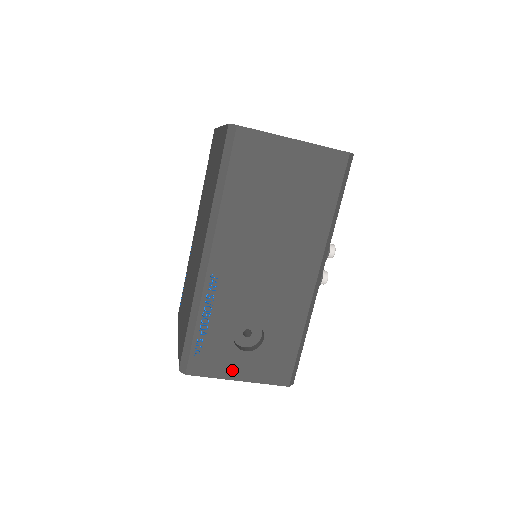
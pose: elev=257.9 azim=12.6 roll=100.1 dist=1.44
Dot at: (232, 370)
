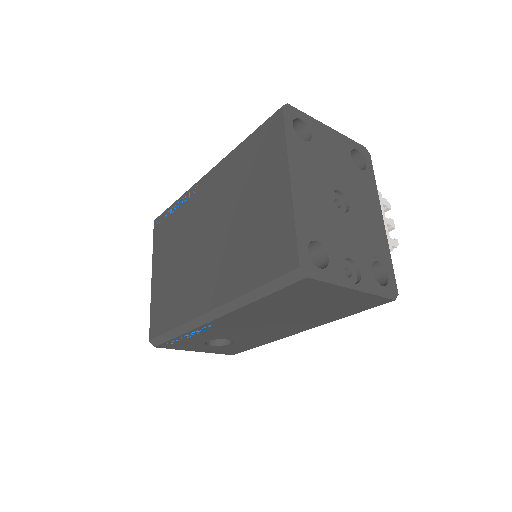
Dot at: (194, 349)
